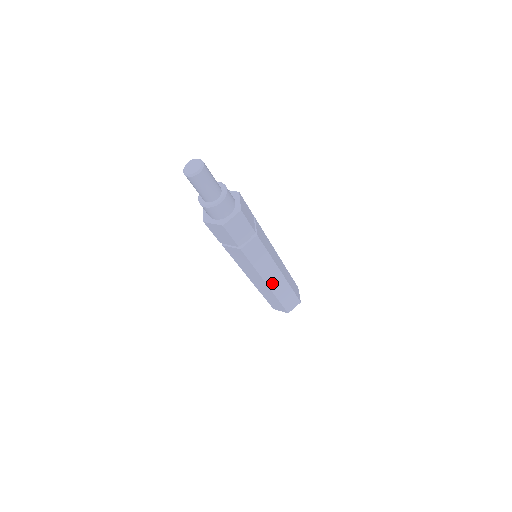
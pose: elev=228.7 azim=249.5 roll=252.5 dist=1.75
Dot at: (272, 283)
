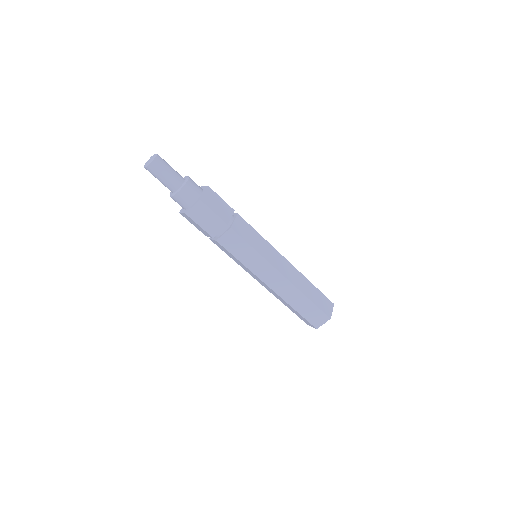
Dot at: (275, 286)
